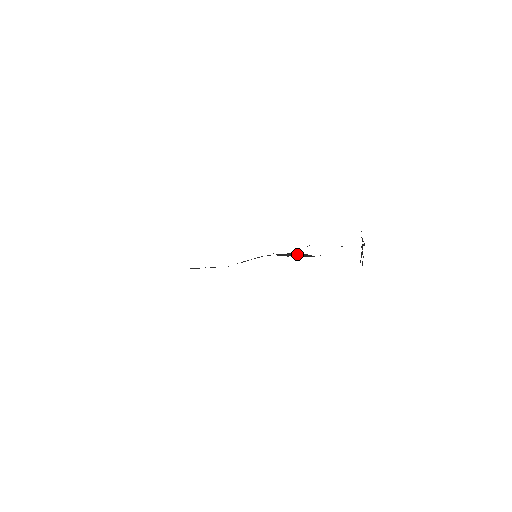
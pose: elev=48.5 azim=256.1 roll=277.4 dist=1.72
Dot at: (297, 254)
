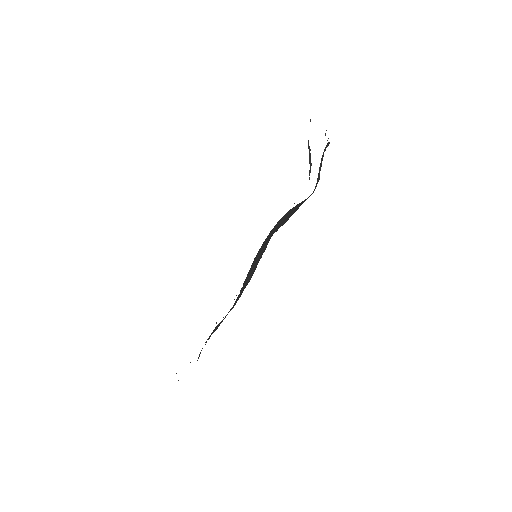
Dot at: (285, 216)
